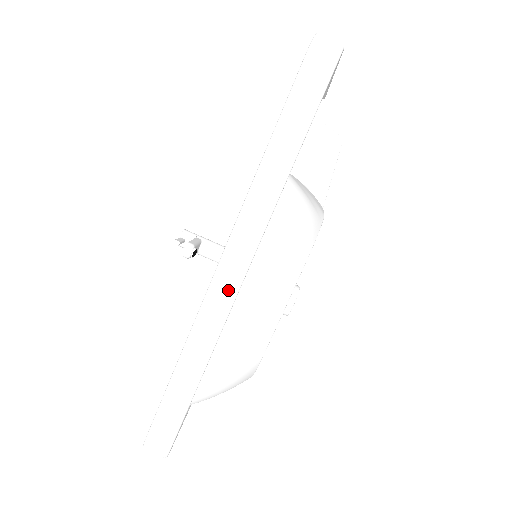
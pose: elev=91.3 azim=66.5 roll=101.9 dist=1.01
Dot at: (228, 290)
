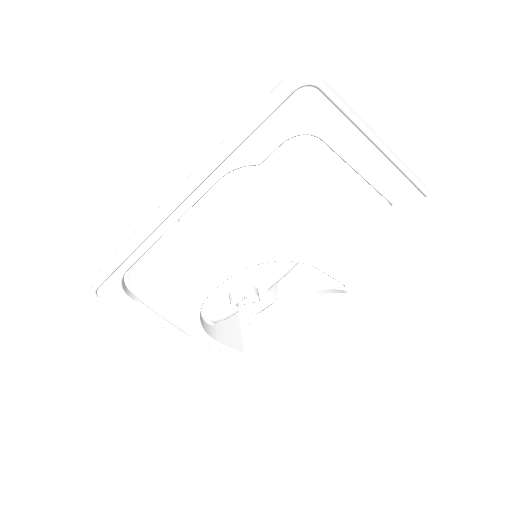
Dot at: (166, 207)
